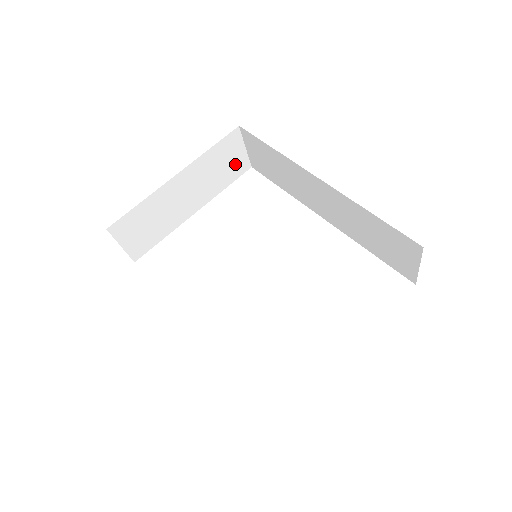
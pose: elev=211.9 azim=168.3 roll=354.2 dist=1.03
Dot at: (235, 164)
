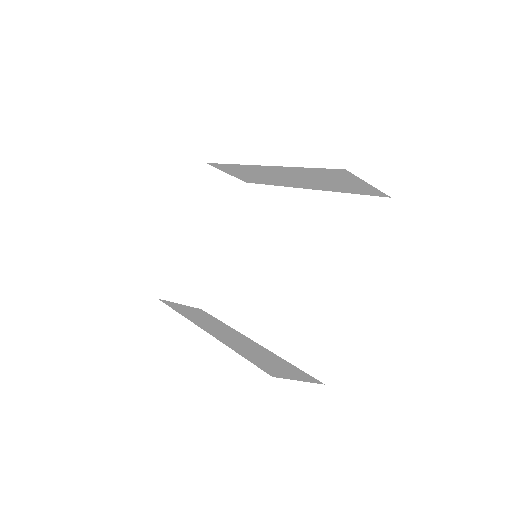
Dot at: (228, 190)
